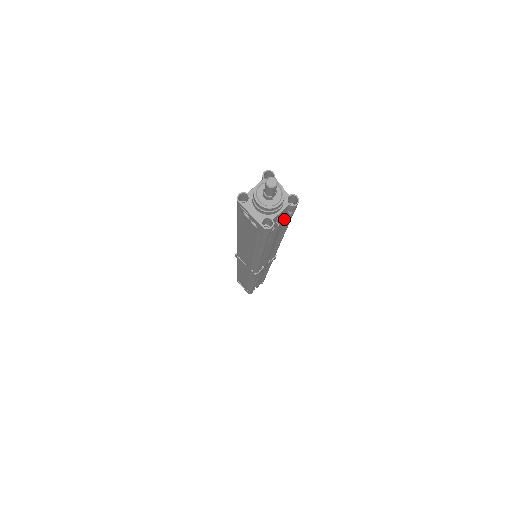
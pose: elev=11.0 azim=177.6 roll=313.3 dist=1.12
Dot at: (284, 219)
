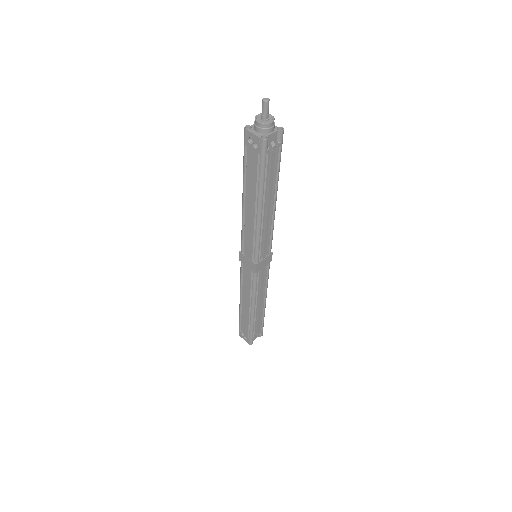
Dot at: (275, 145)
